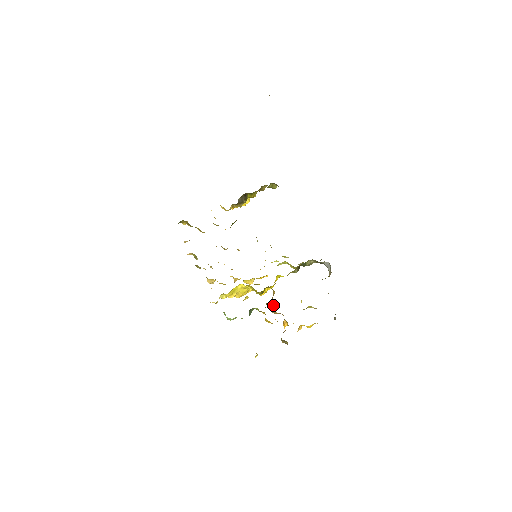
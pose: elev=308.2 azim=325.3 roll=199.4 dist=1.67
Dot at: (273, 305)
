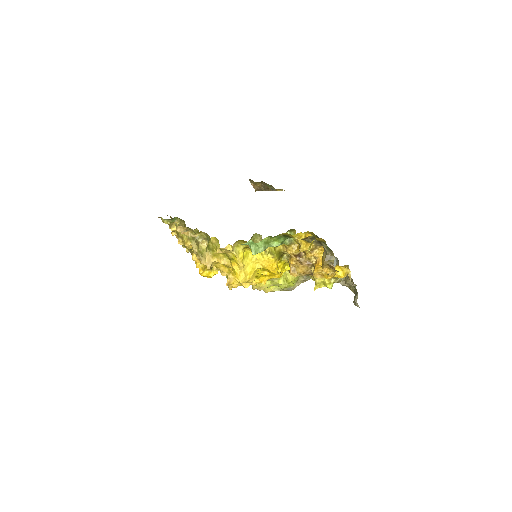
Dot at: (293, 268)
